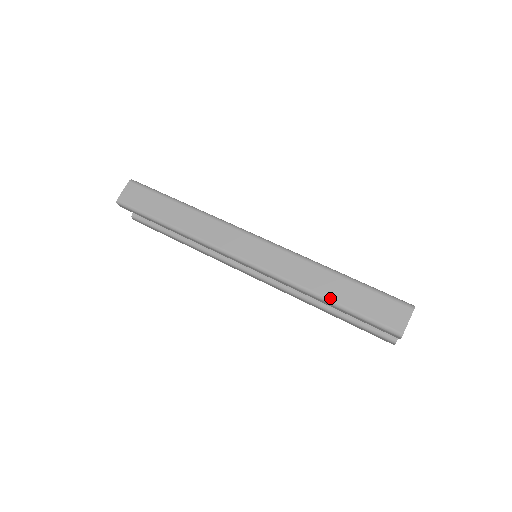
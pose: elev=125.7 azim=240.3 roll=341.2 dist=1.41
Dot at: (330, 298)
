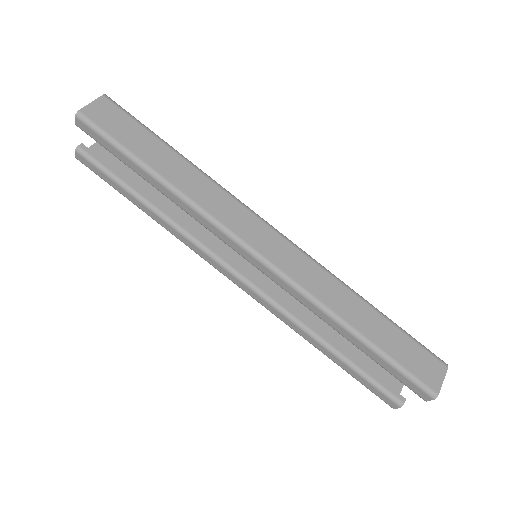
Dot at: (361, 331)
